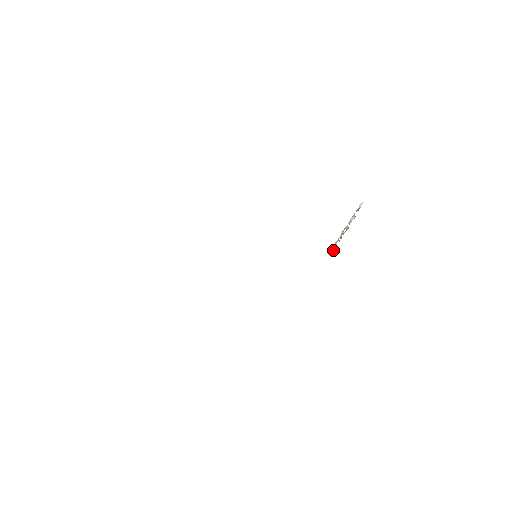
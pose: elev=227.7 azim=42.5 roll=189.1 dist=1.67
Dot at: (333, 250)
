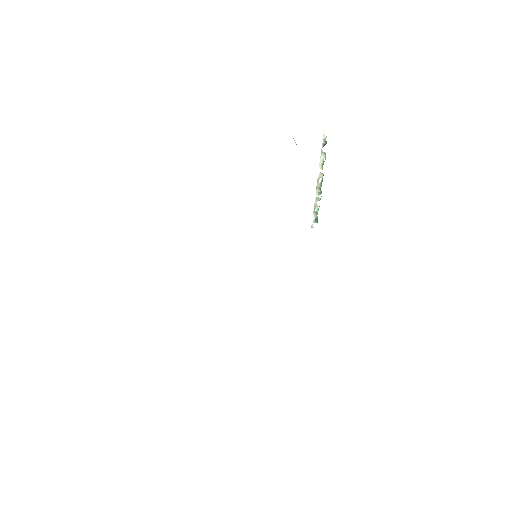
Dot at: (317, 217)
